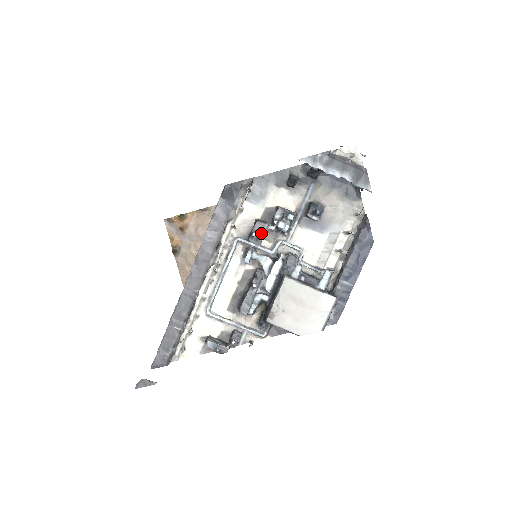
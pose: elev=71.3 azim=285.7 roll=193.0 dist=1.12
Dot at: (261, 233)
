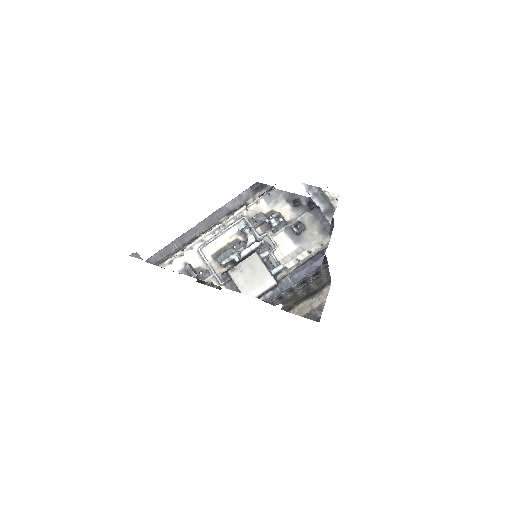
Dot at: (259, 220)
